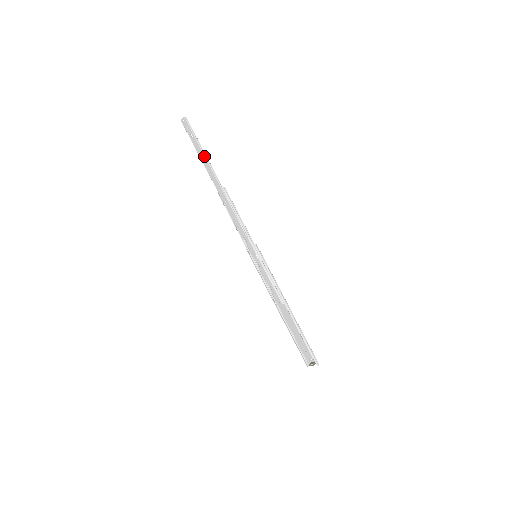
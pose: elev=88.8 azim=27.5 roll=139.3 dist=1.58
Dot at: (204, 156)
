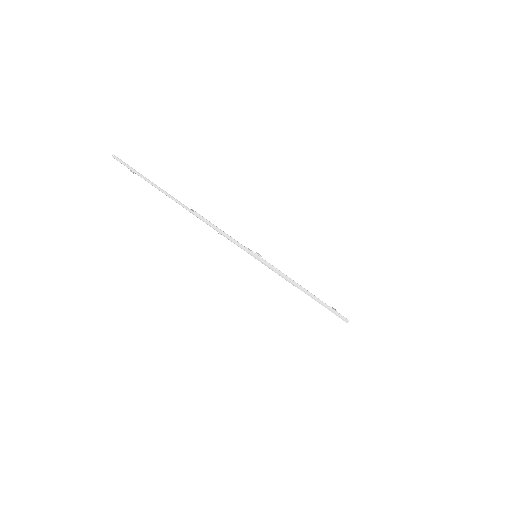
Dot at: occluded
